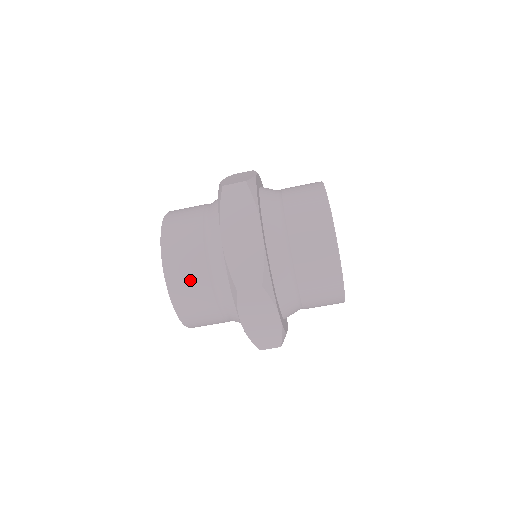
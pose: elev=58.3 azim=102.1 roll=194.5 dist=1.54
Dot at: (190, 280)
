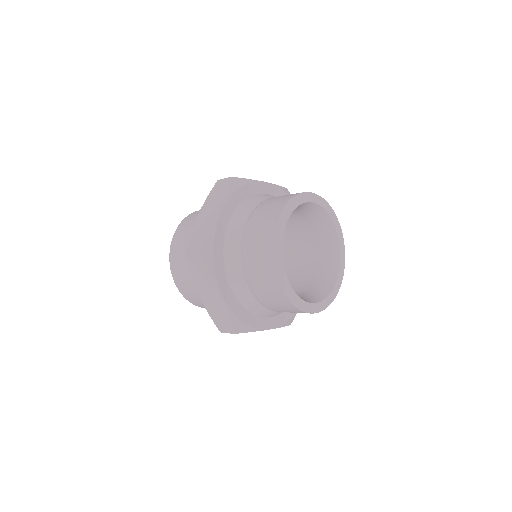
Dot at: occluded
